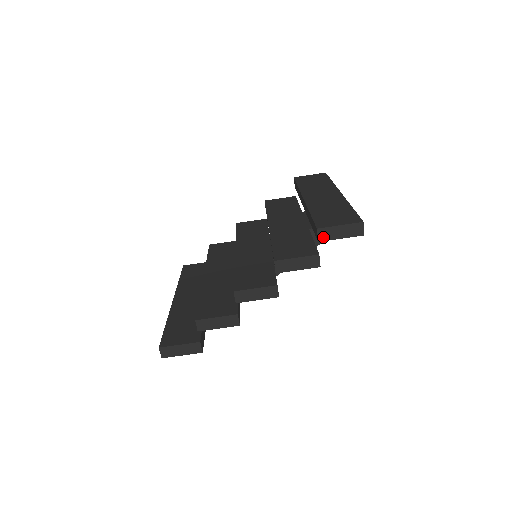
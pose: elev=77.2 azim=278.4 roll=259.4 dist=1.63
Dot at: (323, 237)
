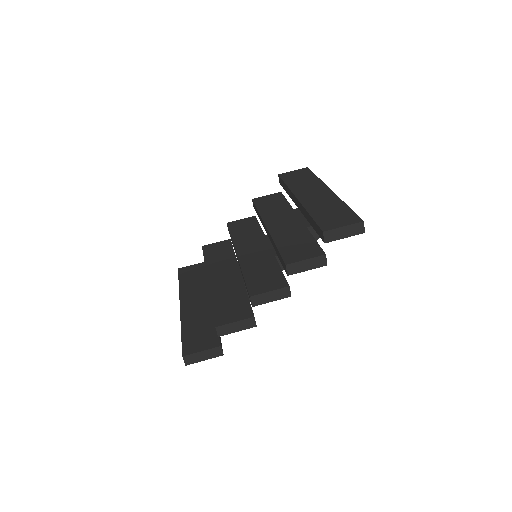
Dot at: (329, 239)
